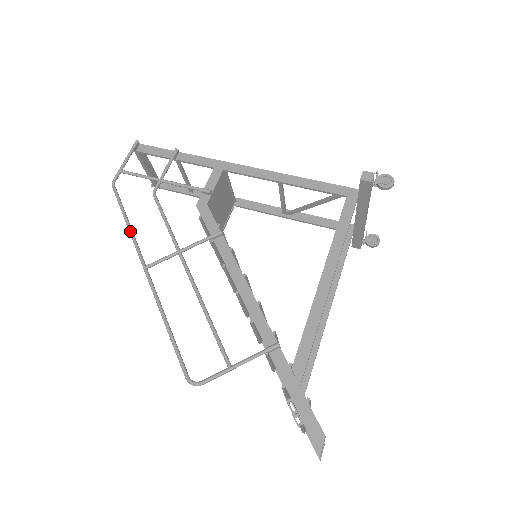
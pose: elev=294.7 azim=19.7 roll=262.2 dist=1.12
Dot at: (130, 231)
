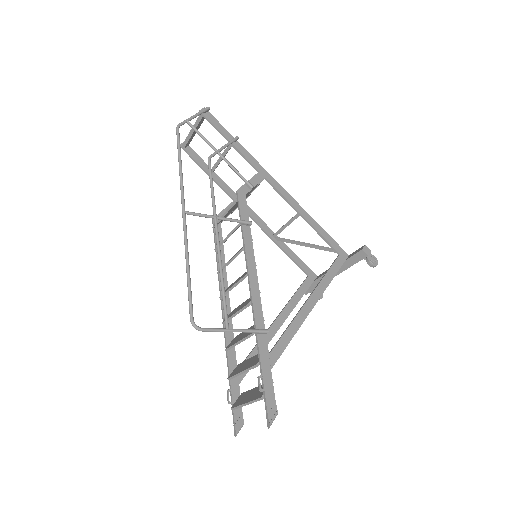
Dot at: (181, 175)
